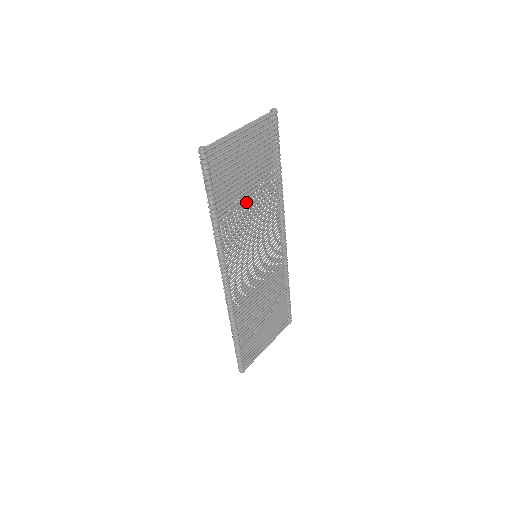
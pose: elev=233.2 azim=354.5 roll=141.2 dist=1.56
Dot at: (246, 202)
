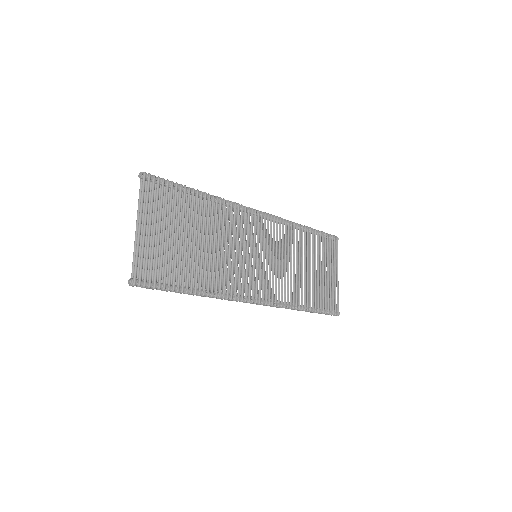
Dot at: (204, 247)
